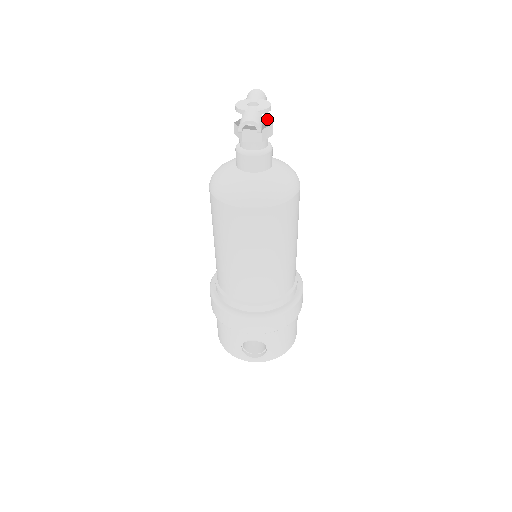
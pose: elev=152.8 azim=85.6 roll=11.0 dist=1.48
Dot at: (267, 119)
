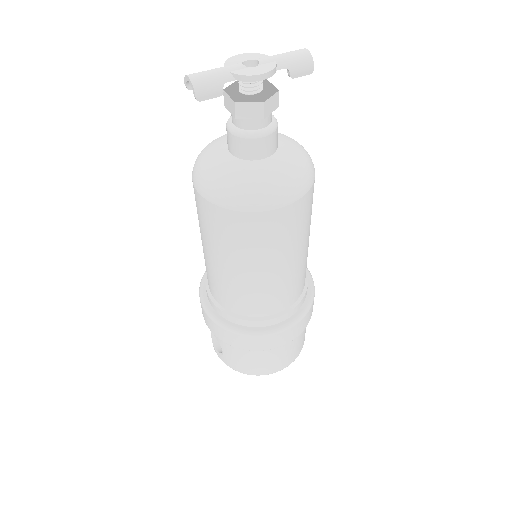
Dot at: (274, 94)
